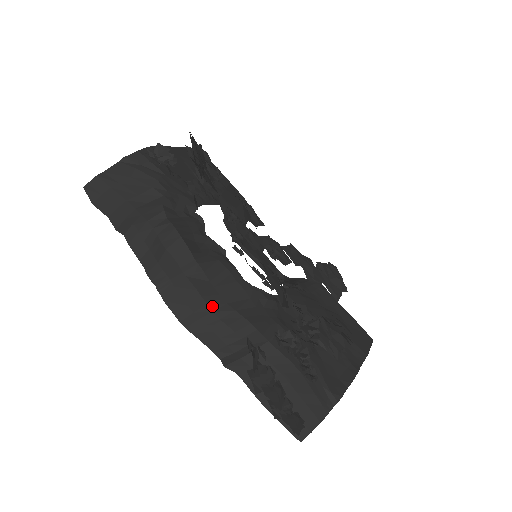
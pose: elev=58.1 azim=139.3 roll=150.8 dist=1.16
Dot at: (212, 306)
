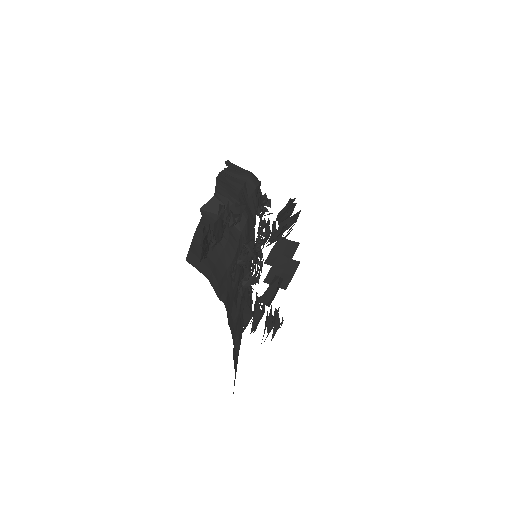
Dot at: (241, 194)
